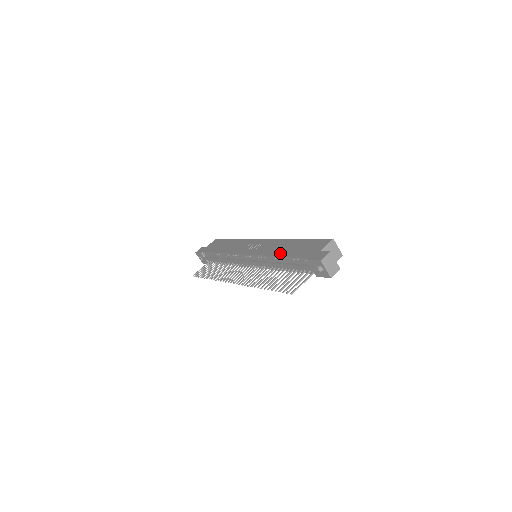
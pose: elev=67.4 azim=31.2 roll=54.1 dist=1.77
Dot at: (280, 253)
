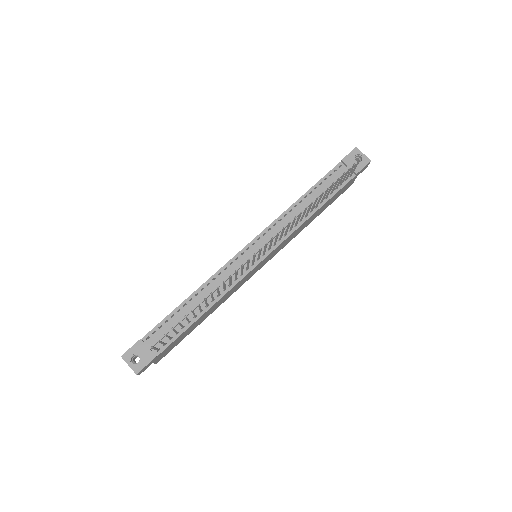
Dot at: (302, 196)
